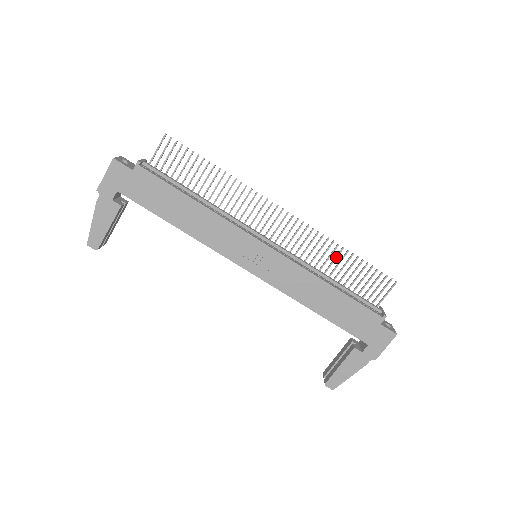
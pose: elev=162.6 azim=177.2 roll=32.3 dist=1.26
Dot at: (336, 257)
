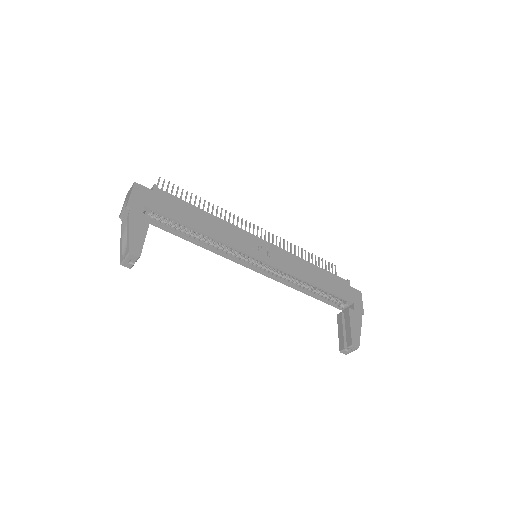
Dot at: (298, 253)
